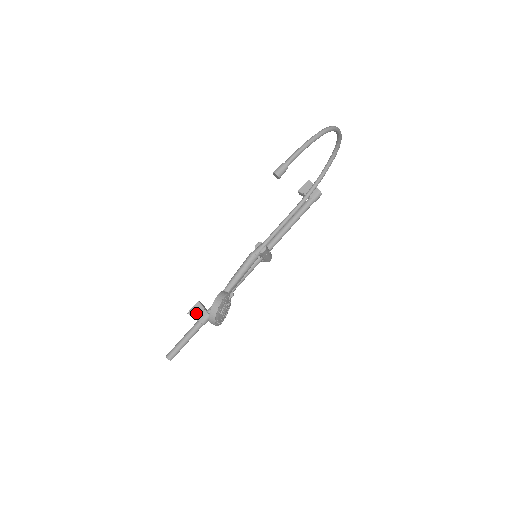
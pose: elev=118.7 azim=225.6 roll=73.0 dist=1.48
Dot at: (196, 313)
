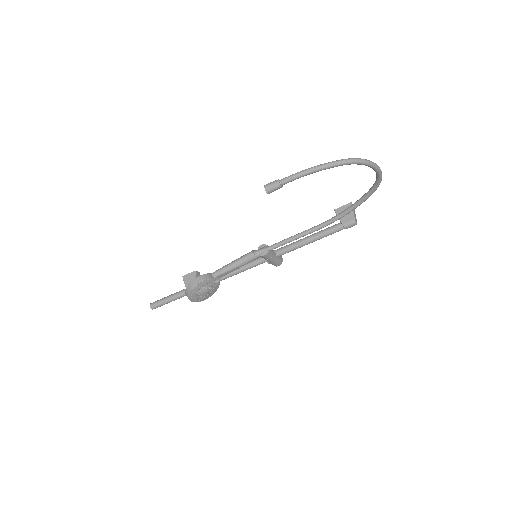
Dot at: (188, 280)
